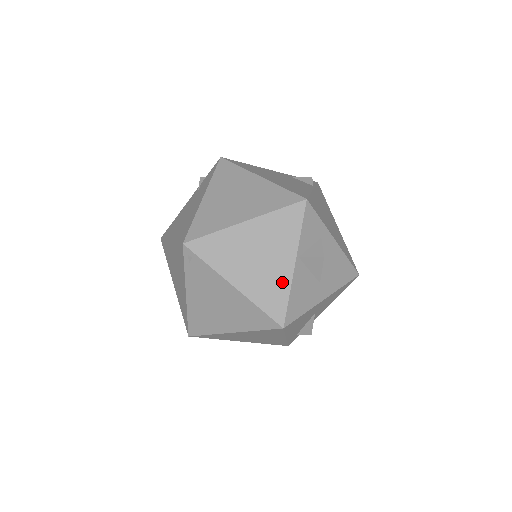
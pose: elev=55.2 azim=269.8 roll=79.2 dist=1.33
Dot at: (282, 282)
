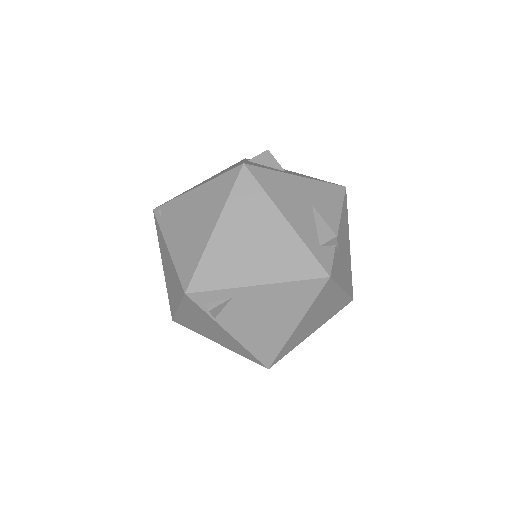
Dot at: occluded
